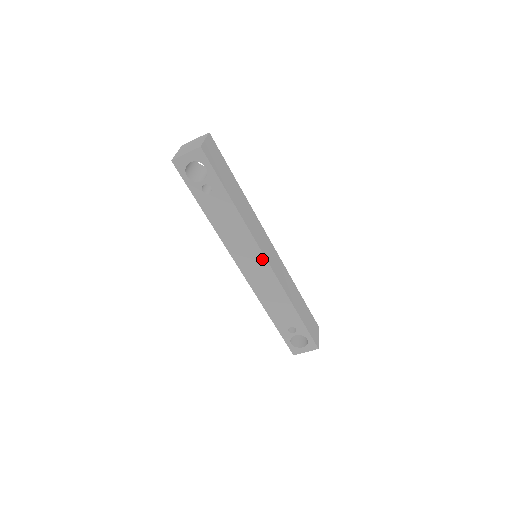
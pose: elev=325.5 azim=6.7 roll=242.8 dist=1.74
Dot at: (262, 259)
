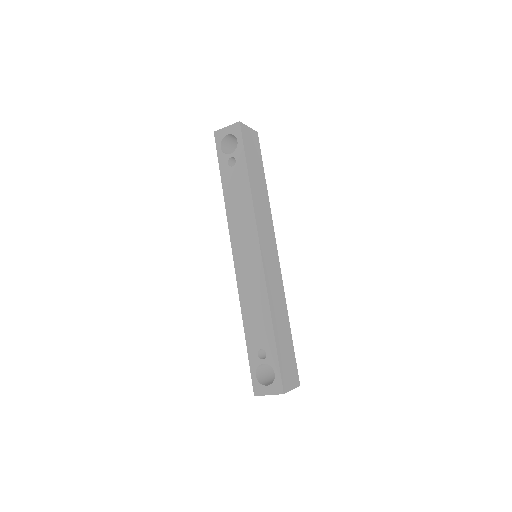
Dot at: (256, 248)
